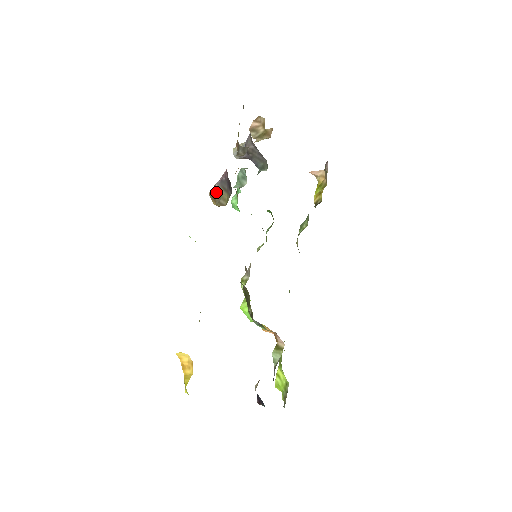
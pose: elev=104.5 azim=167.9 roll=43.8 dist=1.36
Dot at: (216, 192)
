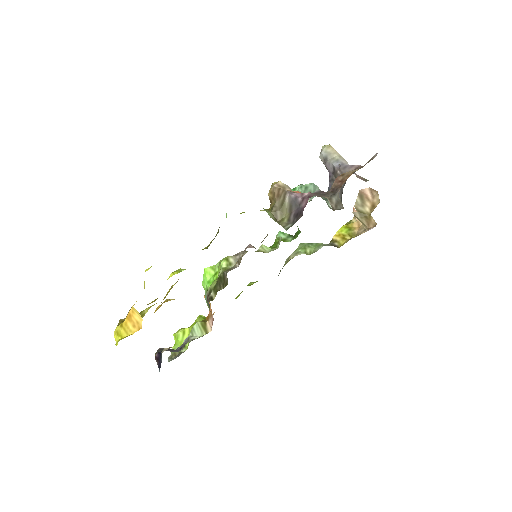
Dot at: (282, 199)
